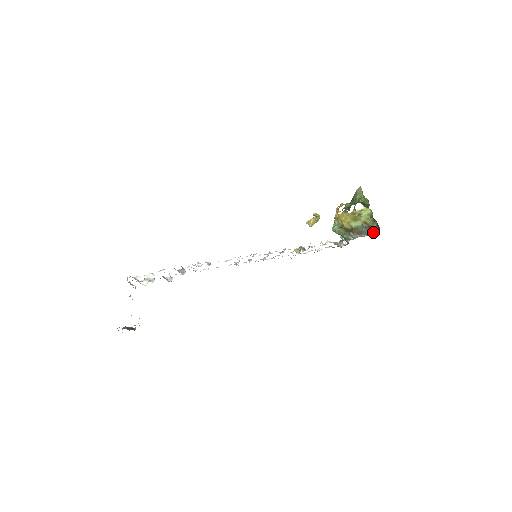
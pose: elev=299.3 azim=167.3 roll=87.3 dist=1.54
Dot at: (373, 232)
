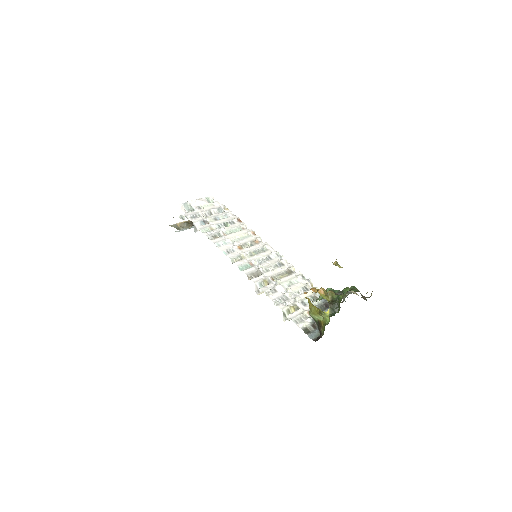
Dot at: (320, 335)
